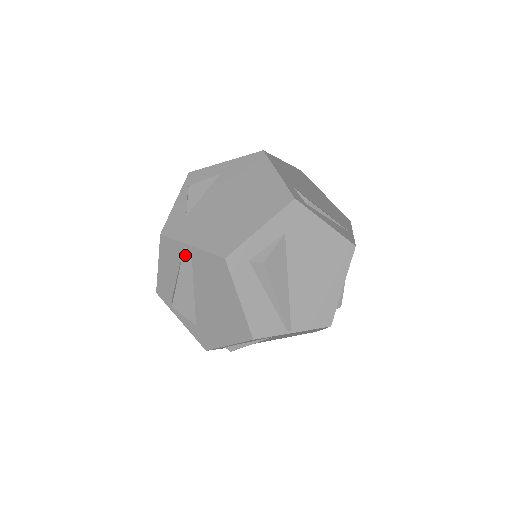
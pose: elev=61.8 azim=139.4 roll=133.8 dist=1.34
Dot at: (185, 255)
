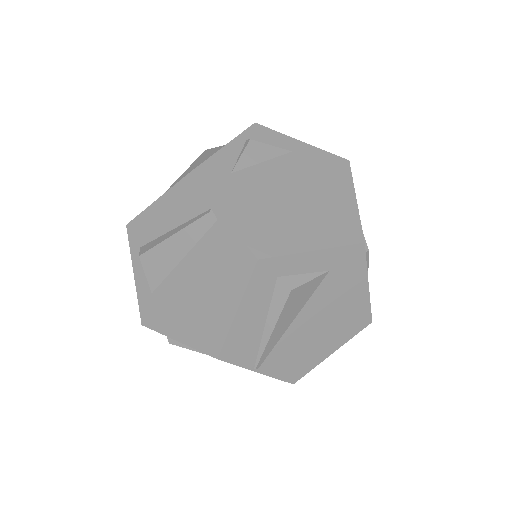
Dot at: (206, 218)
